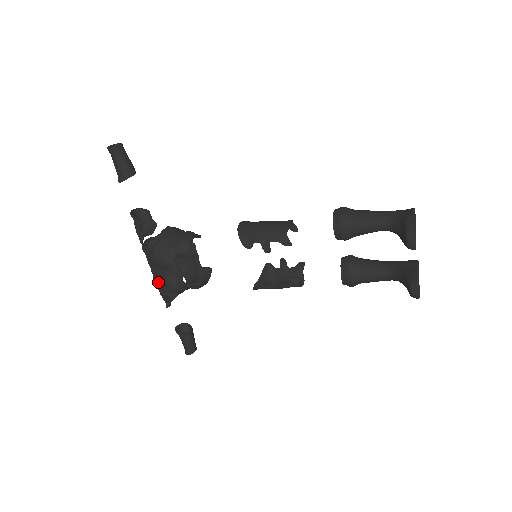
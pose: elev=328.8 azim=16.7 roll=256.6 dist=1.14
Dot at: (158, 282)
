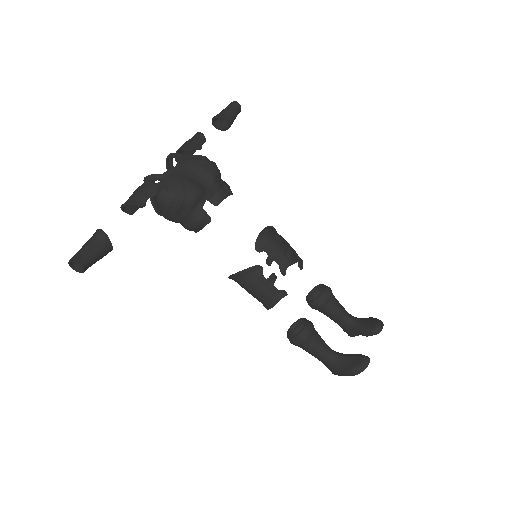
Dot at: (177, 178)
